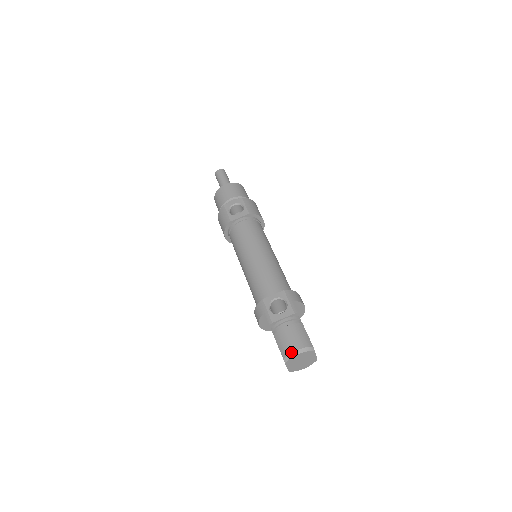
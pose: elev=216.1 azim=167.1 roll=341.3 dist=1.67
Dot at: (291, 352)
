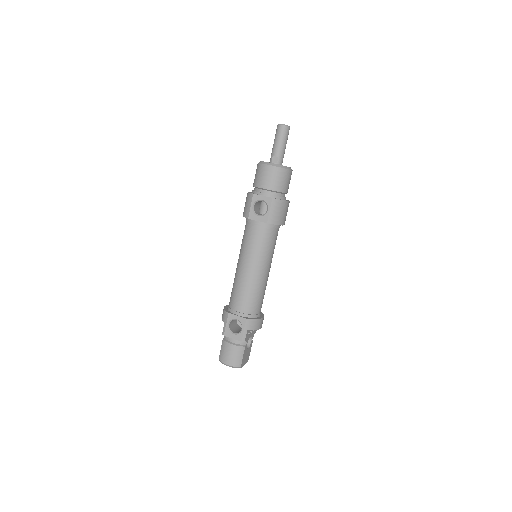
Dot at: (223, 363)
